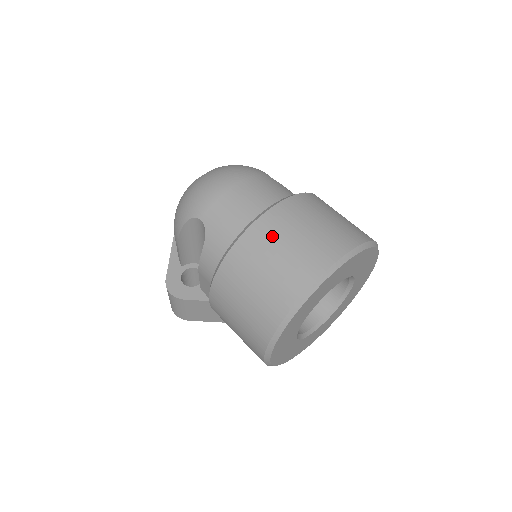
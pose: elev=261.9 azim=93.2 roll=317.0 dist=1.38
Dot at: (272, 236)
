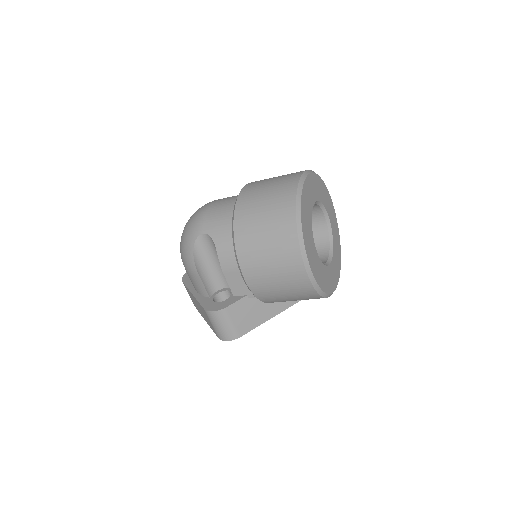
Dot at: (253, 195)
